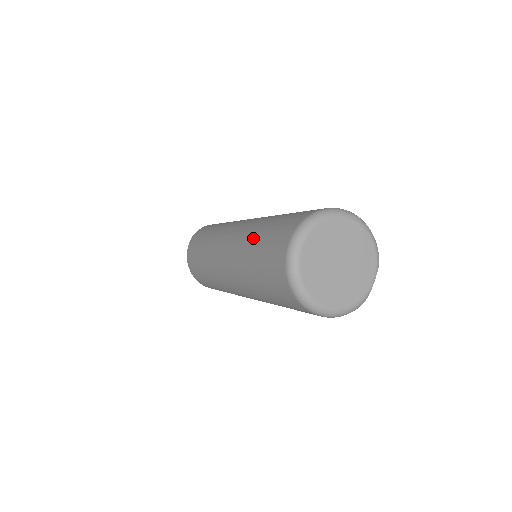
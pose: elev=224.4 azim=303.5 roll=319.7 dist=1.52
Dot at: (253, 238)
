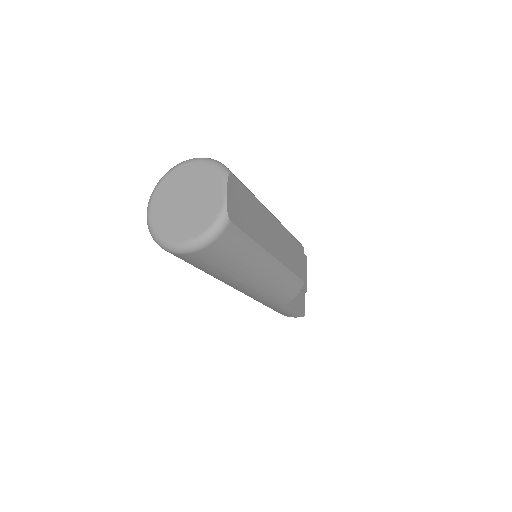
Dot at: occluded
